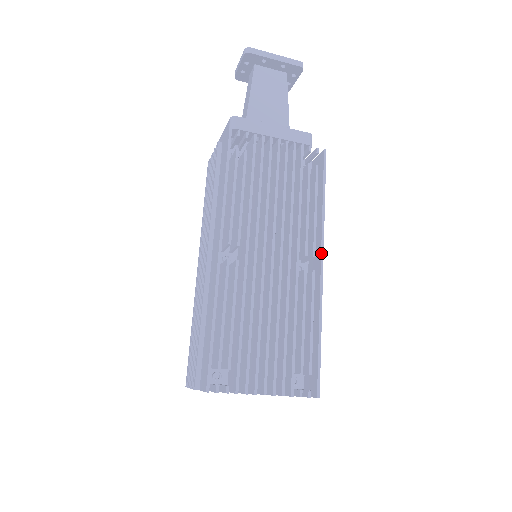
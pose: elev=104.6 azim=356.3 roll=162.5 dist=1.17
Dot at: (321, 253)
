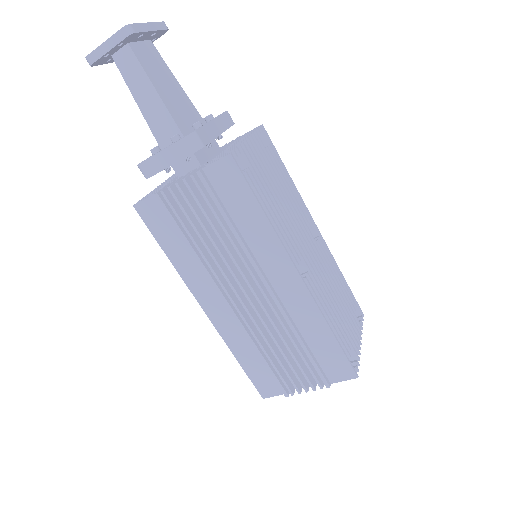
Dot at: (312, 219)
